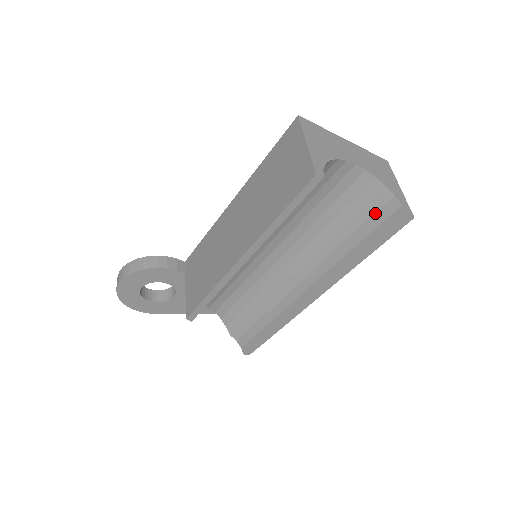
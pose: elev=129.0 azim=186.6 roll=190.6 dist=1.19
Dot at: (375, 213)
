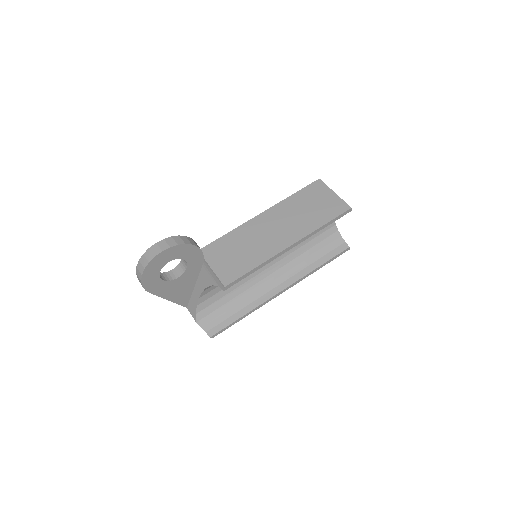
Dot at: (330, 244)
